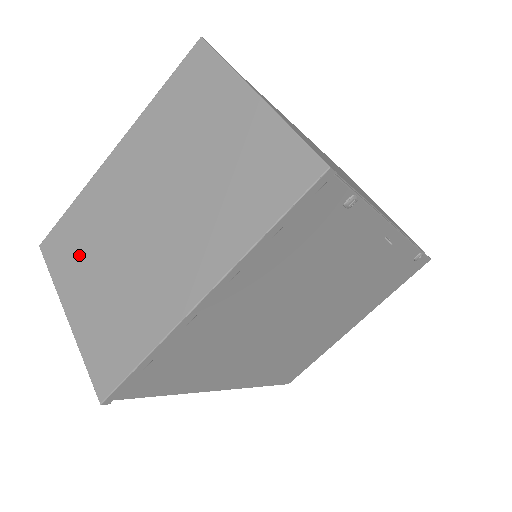
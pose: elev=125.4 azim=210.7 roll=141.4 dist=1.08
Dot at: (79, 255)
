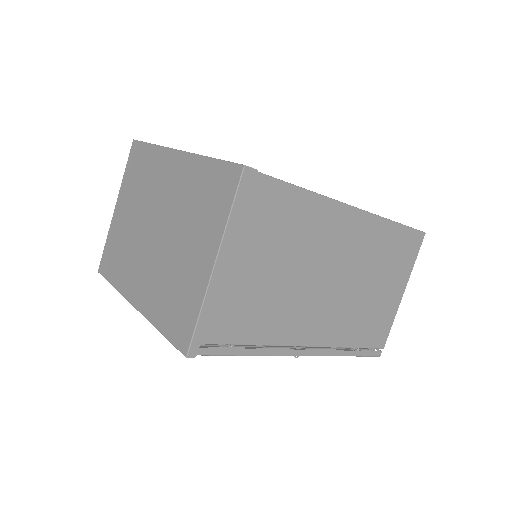
Dot at: (134, 185)
